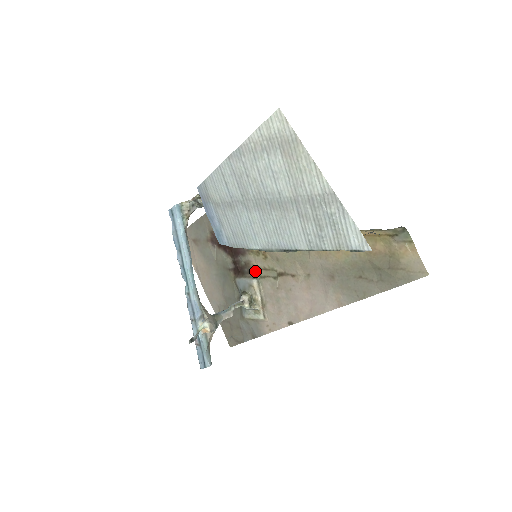
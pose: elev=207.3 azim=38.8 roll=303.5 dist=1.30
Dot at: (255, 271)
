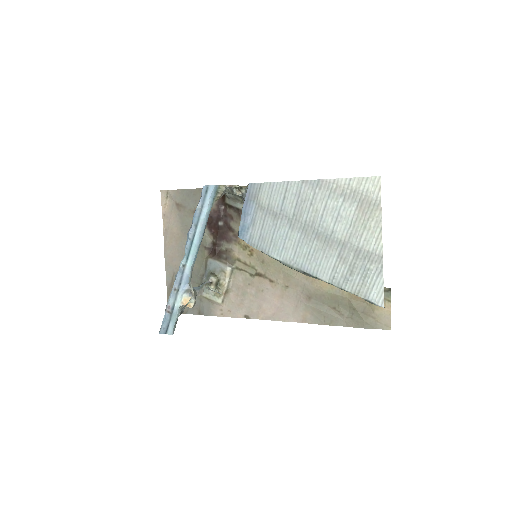
Dot at: (233, 261)
